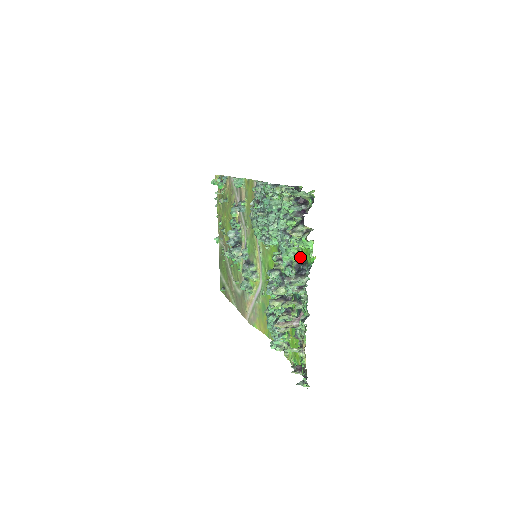
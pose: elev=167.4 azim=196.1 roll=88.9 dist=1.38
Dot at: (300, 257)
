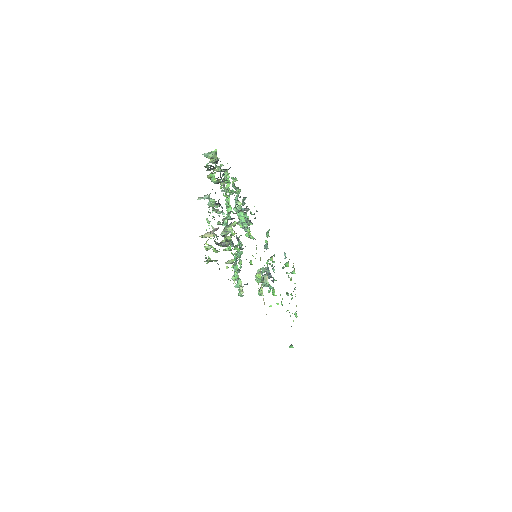
Dot at: occluded
